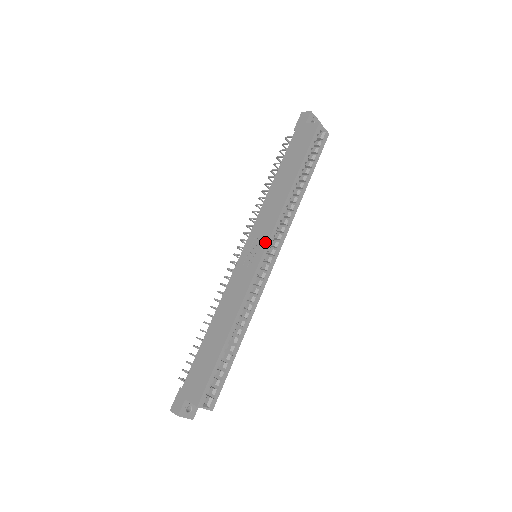
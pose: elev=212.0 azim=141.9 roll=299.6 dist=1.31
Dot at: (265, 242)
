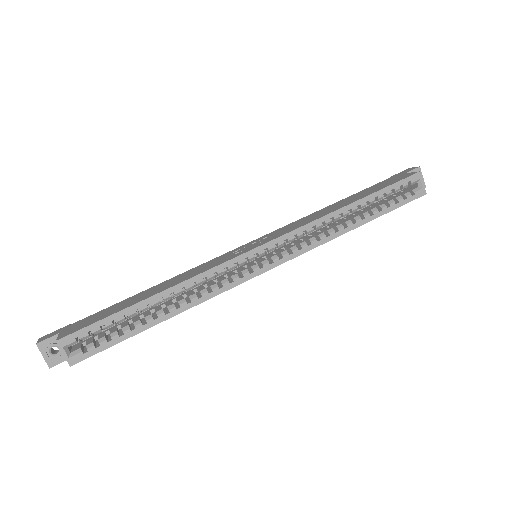
Dot at: (272, 239)
